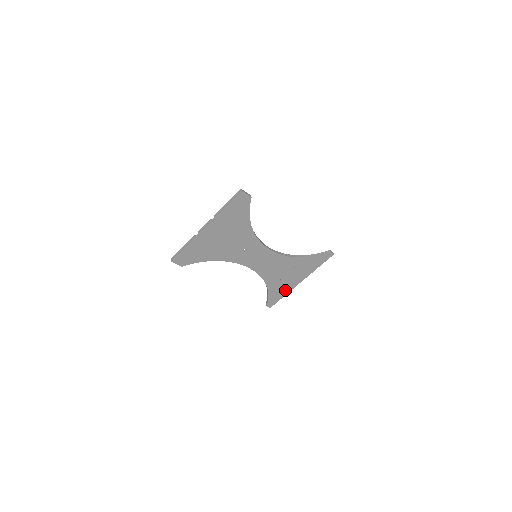
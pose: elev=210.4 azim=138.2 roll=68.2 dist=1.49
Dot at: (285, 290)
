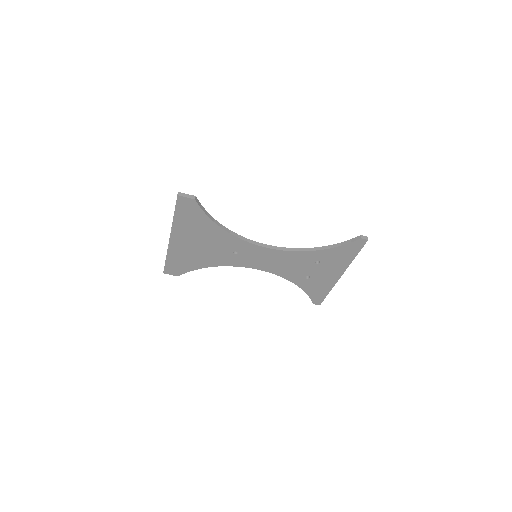
Dot at: (325, 286)
